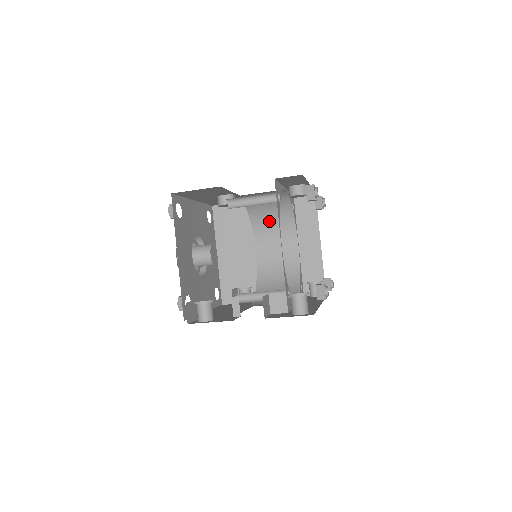
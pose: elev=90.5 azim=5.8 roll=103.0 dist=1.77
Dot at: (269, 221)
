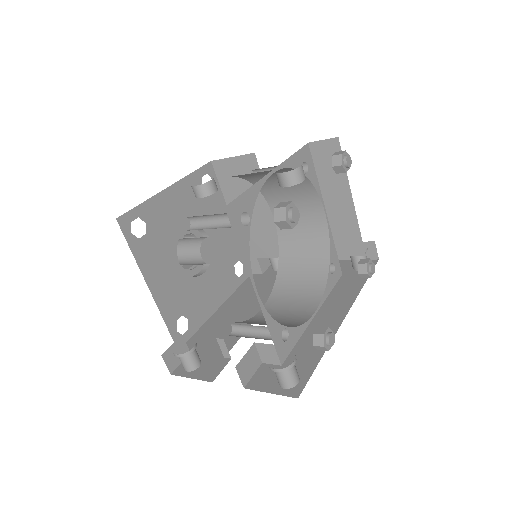
Dot at: (279, 186)
